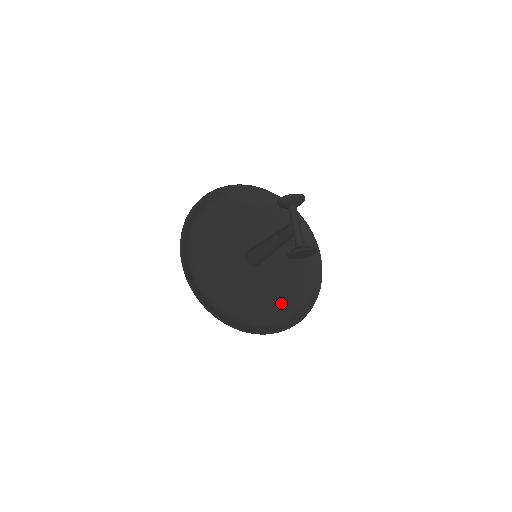
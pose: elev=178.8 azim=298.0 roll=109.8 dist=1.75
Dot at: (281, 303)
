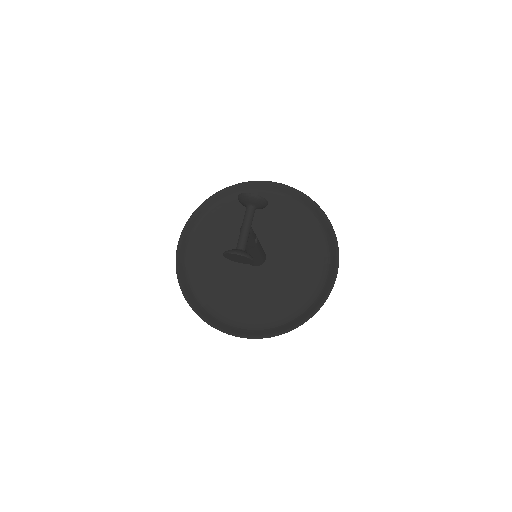
Dot at: (268, 311)
